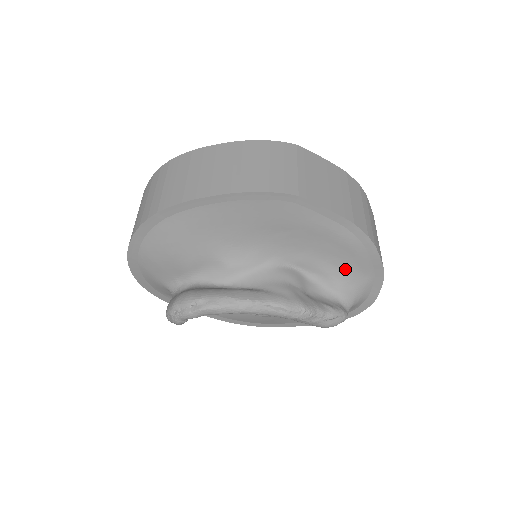
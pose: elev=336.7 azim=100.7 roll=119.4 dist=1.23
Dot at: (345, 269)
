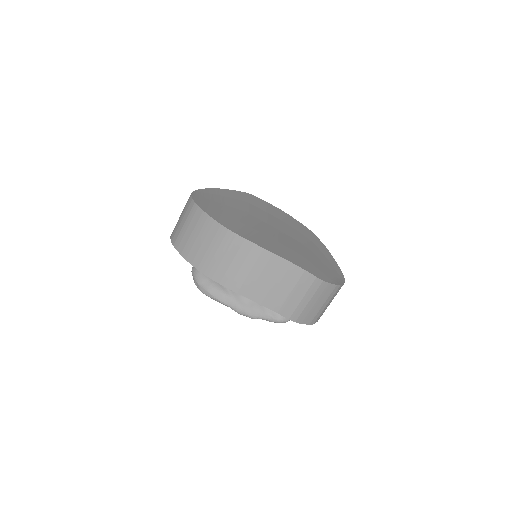
Dot at: occluded
